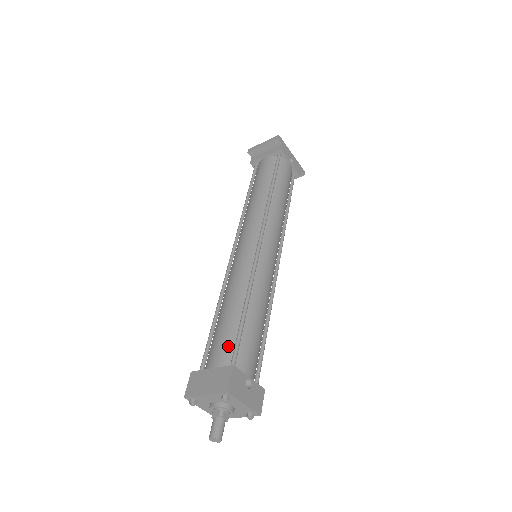
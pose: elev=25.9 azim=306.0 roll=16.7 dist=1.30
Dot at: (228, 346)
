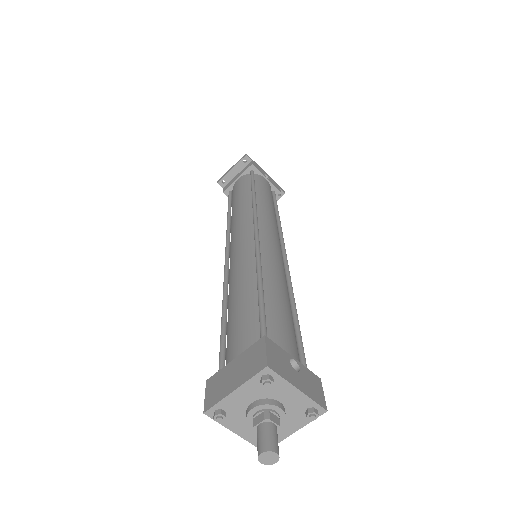
Dot at: (250, 328)
